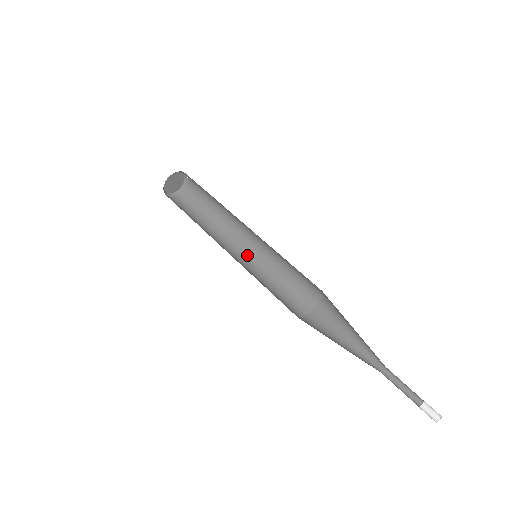
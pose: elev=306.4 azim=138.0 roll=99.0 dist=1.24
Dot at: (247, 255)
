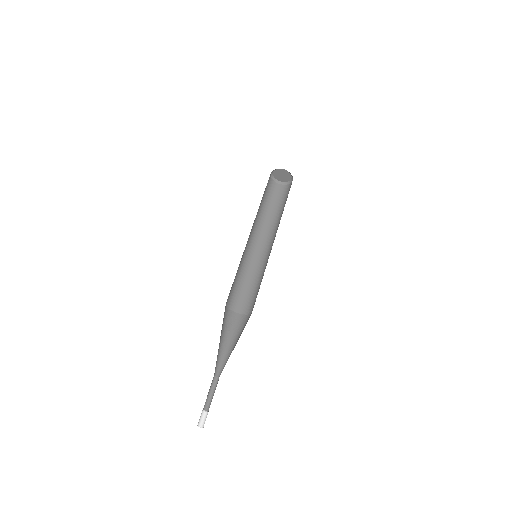
Dot at: (260, 252)
